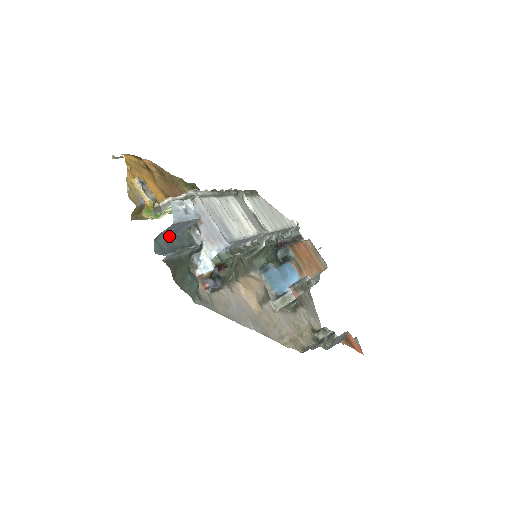
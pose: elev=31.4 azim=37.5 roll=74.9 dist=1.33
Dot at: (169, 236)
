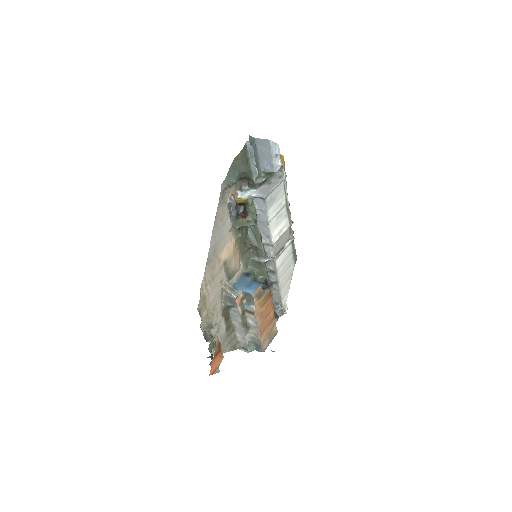
Dot at: (258, 154)
